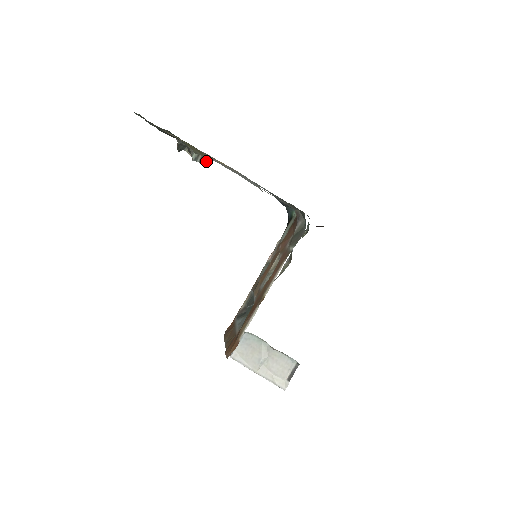
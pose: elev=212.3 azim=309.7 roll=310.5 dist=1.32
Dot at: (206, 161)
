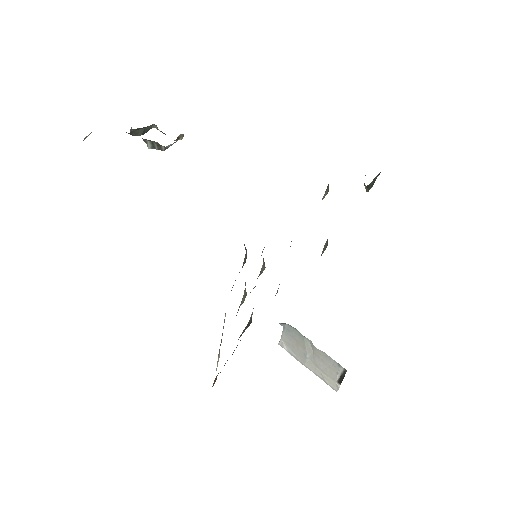
Dot at: (164, 148)
